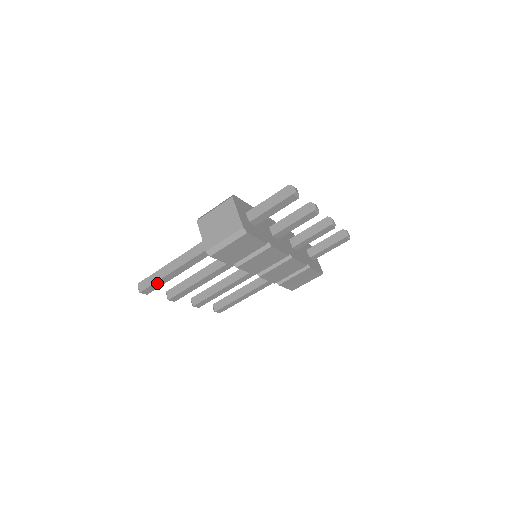
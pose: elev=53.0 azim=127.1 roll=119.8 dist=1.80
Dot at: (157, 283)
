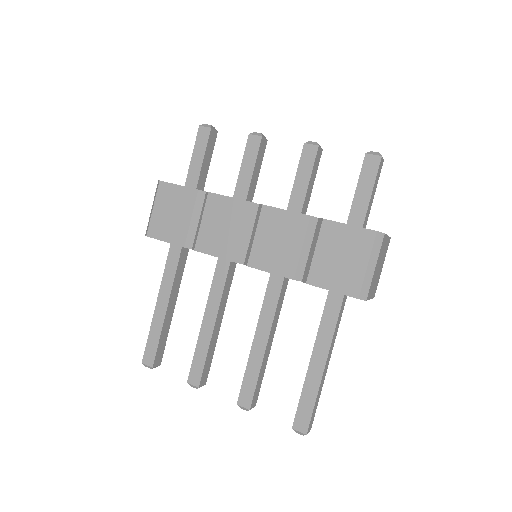
Dot at: (152, 337)
